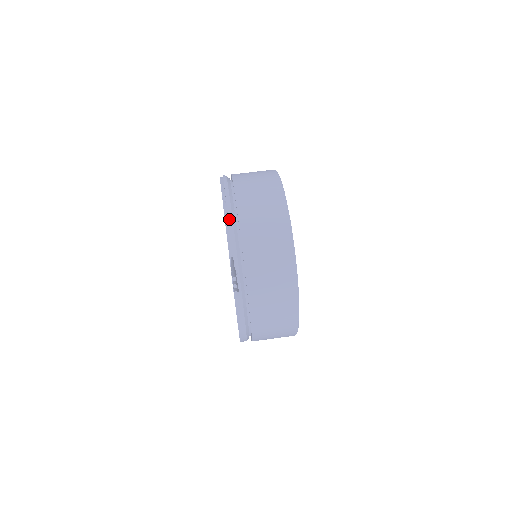
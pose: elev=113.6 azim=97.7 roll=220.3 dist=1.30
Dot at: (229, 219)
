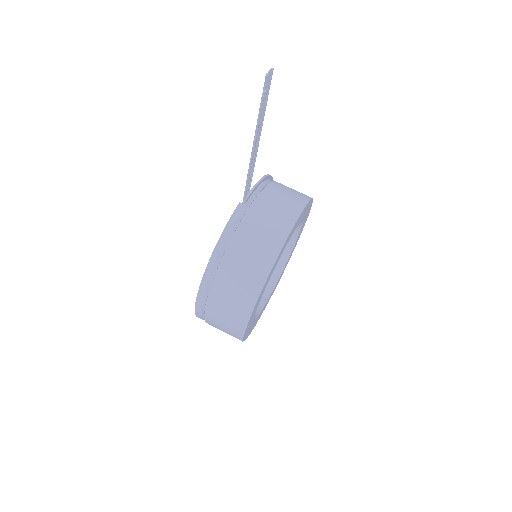
Dot at: (263, 177)
